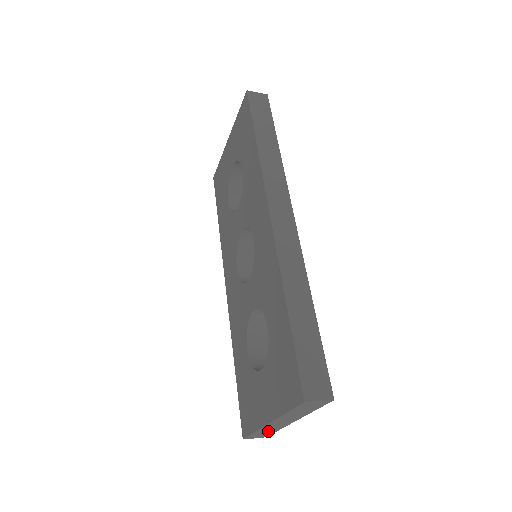
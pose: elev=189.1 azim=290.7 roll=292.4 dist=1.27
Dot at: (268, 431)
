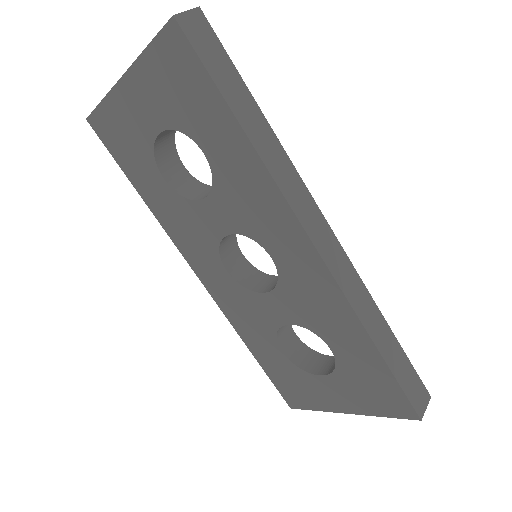
Dot at: occluded
